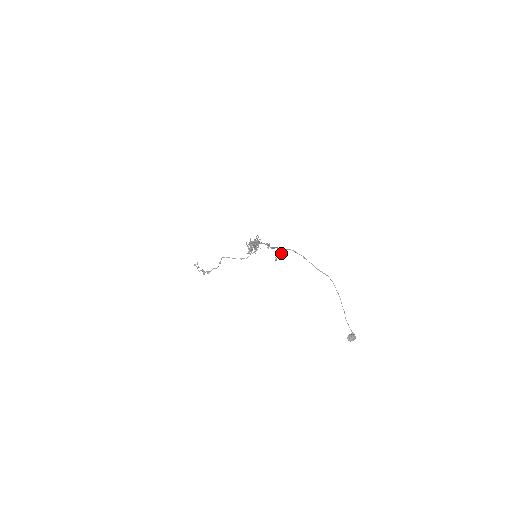
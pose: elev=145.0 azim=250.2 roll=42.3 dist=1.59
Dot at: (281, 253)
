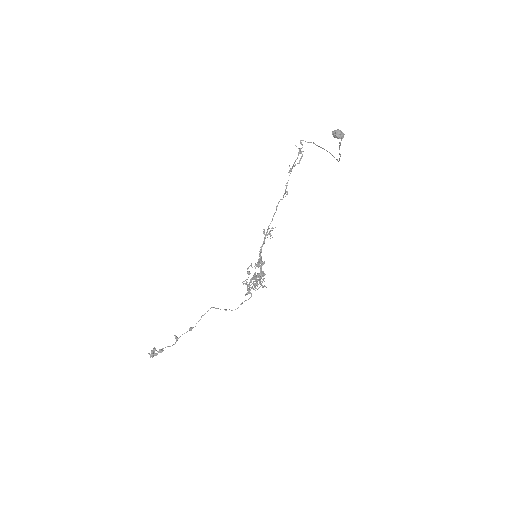
Dot at: (300, 153)
